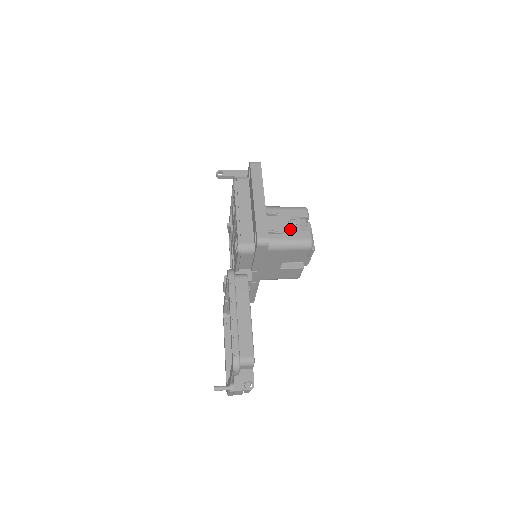
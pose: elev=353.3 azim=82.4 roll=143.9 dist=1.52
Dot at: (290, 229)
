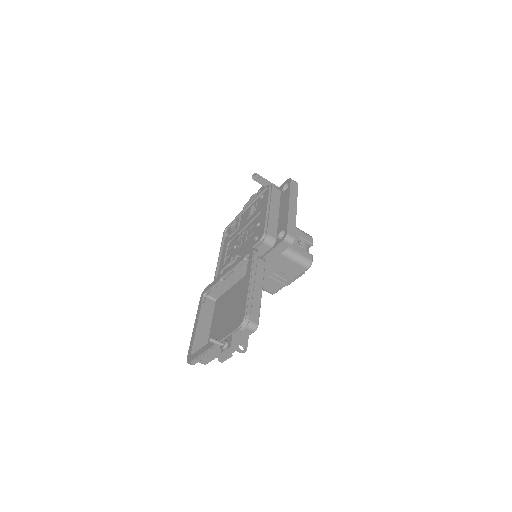
Dot at: (298, 245)
